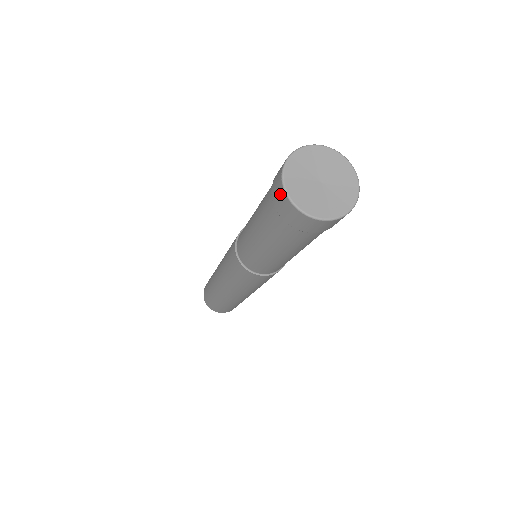
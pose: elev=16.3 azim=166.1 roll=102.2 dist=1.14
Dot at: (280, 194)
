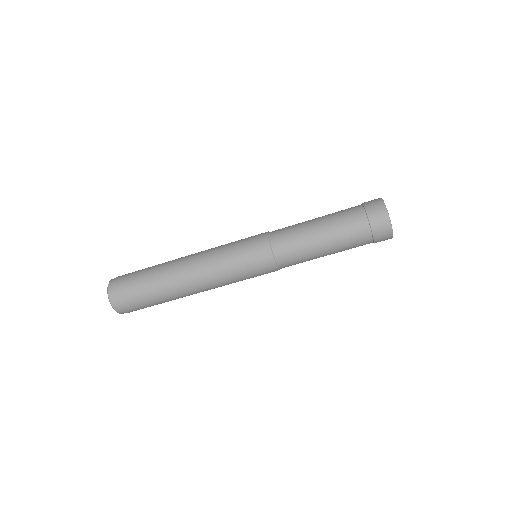
Dot at: (382, 215)
